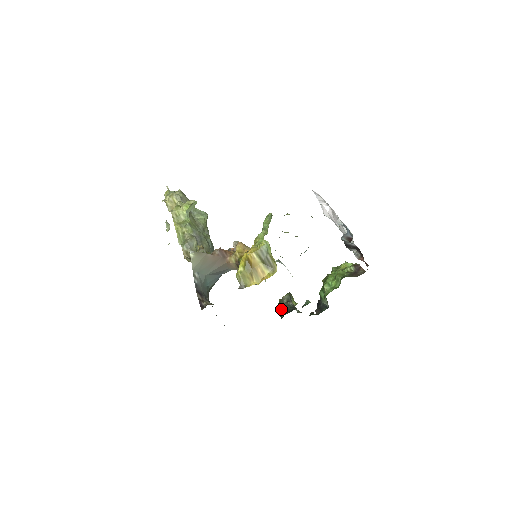
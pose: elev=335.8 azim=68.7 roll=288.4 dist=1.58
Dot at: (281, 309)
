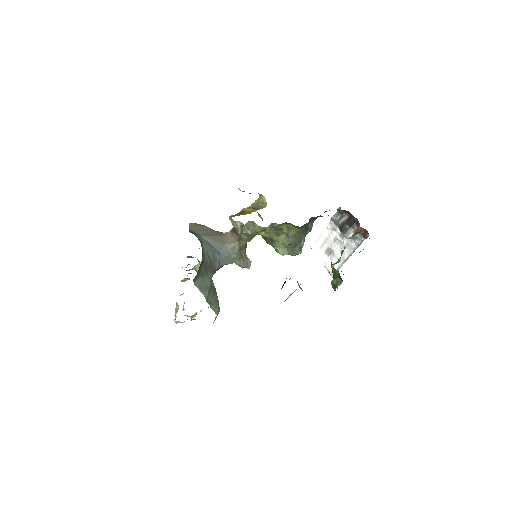
Dot at: occluded
